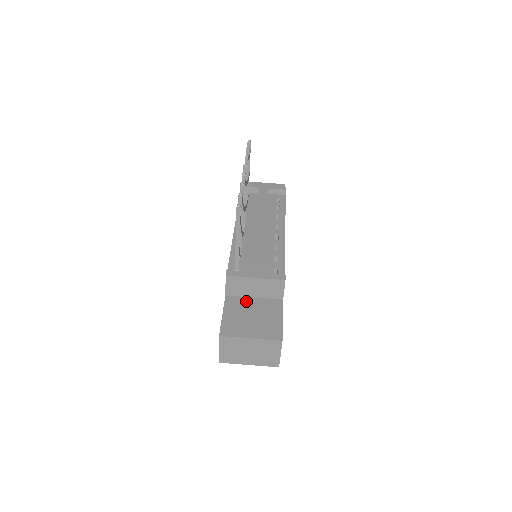
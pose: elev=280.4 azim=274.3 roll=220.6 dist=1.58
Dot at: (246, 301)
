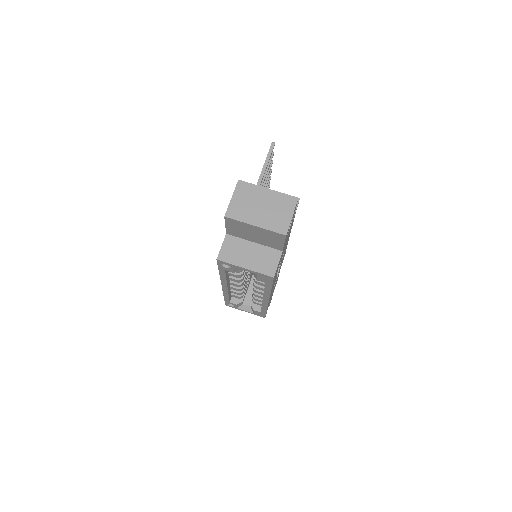
Dot at: occluded
